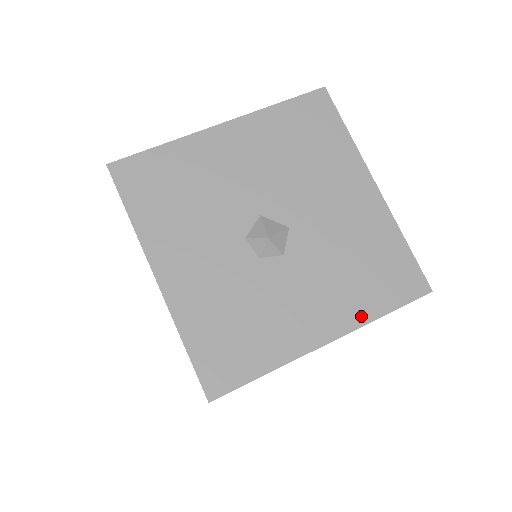
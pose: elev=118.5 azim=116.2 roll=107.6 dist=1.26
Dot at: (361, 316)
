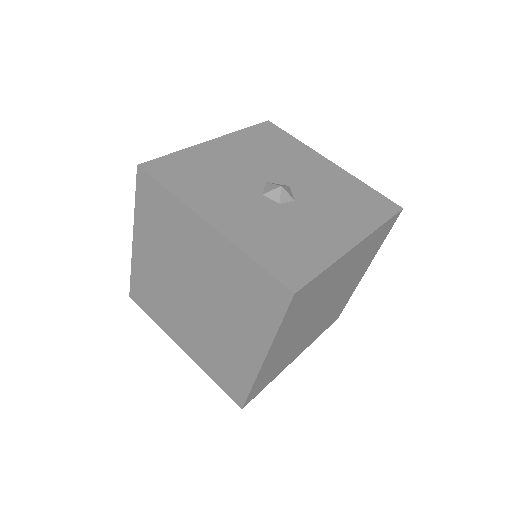
Dot at: (368, 226)
